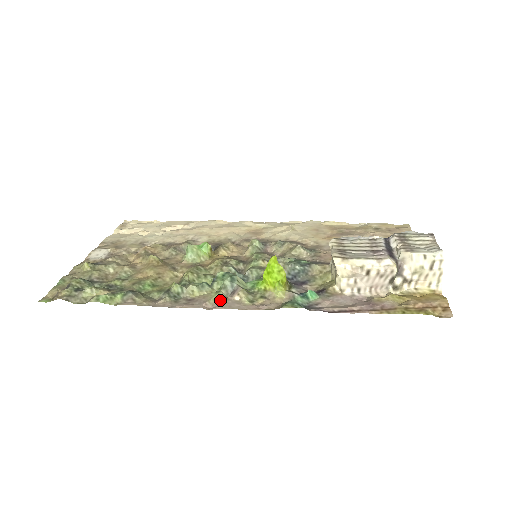
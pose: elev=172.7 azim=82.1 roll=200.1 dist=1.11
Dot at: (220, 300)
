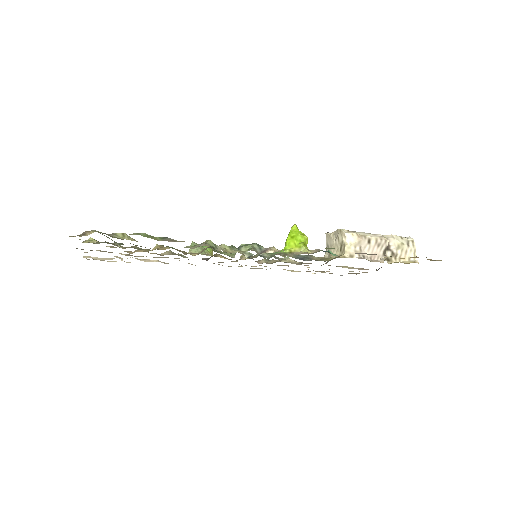
Dot at: occluded
